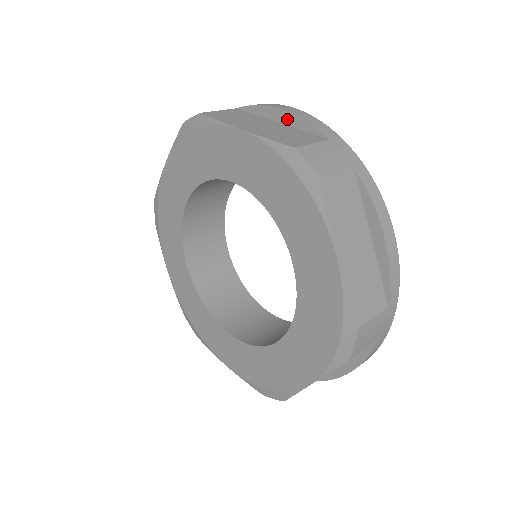
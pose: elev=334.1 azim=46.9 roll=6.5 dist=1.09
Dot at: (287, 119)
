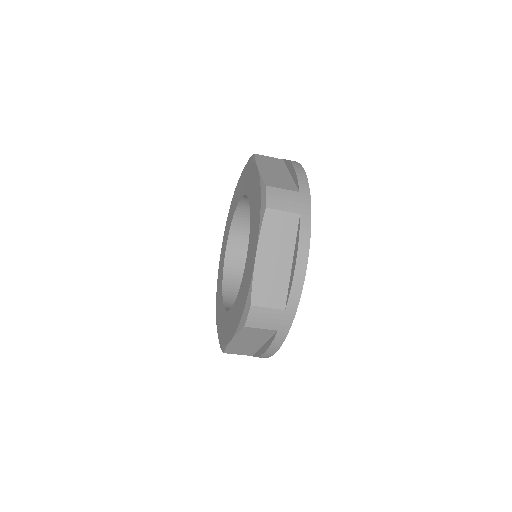
Dot at: occluded
